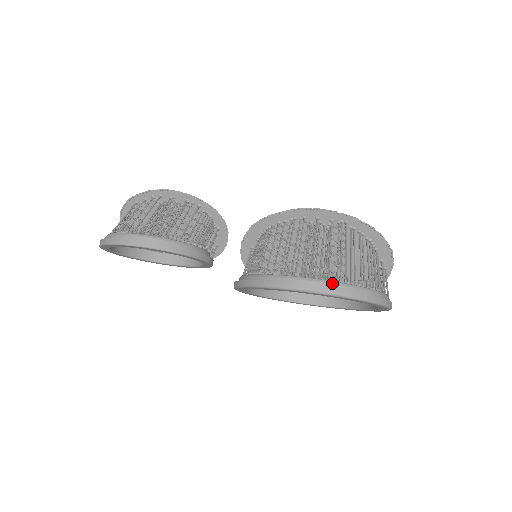
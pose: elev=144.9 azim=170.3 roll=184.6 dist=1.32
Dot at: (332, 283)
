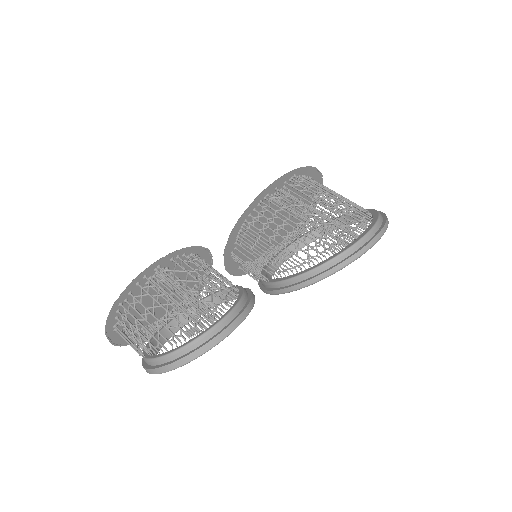
Dot at: (374, 229)
